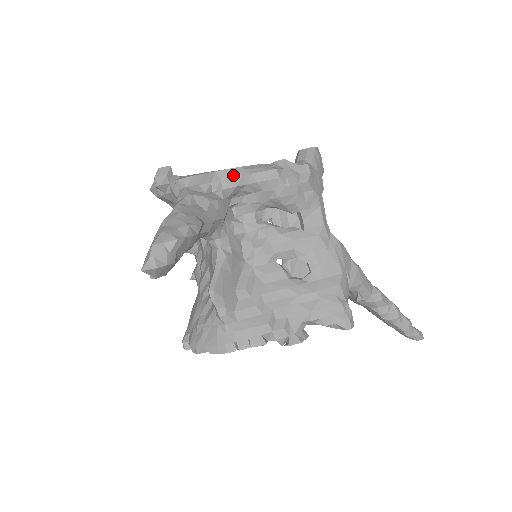
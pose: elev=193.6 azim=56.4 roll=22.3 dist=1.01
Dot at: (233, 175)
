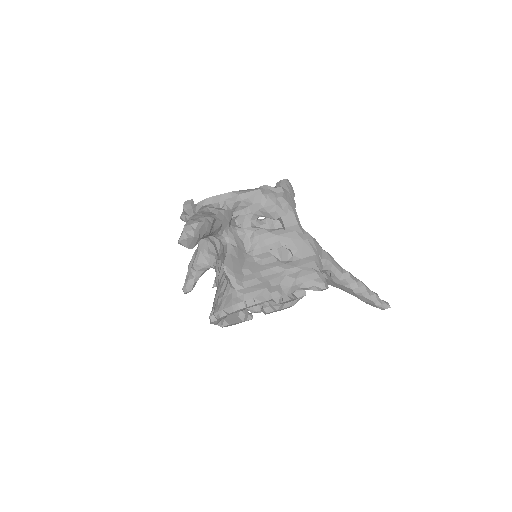
Dot at: (232, 196)
